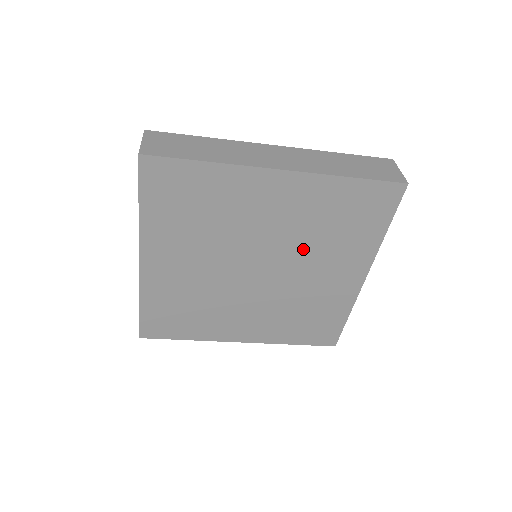
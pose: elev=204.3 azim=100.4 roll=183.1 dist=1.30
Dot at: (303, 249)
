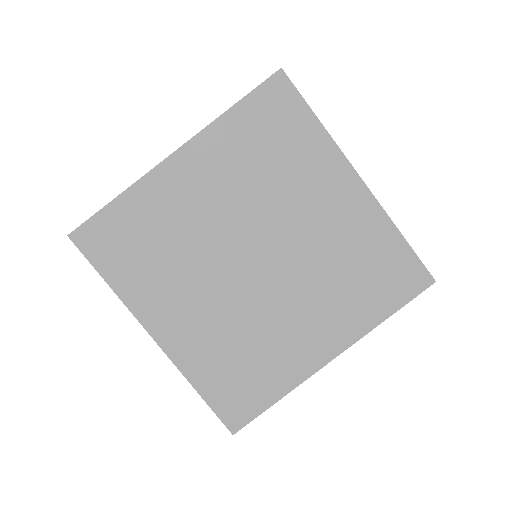
Dot at: (312, 272)
